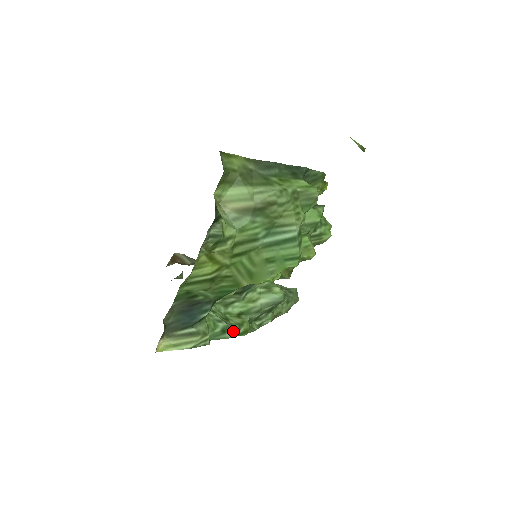
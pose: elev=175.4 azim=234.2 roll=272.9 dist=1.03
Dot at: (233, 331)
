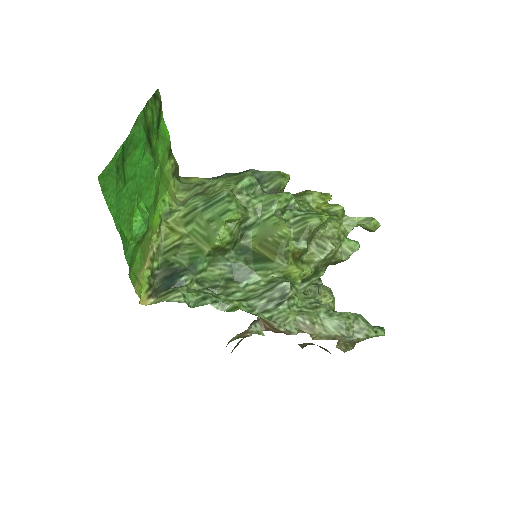
Dot at: (216, 301)
